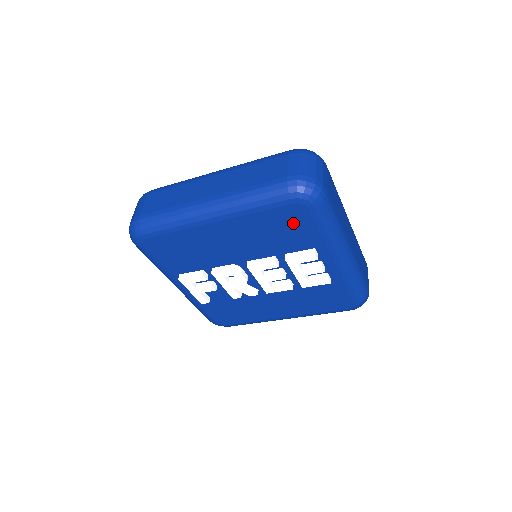
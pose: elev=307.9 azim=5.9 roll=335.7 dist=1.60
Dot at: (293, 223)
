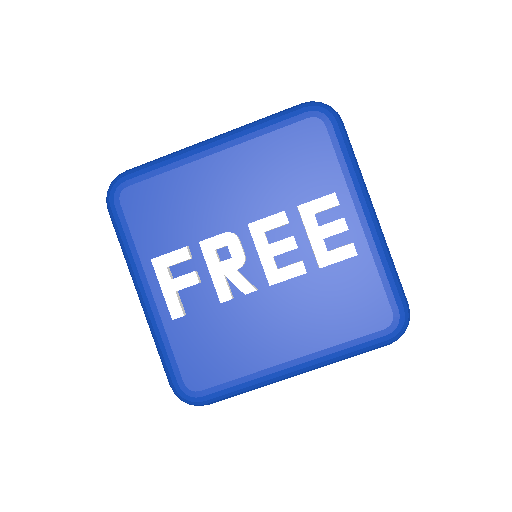
Dot at: (308, 150)
